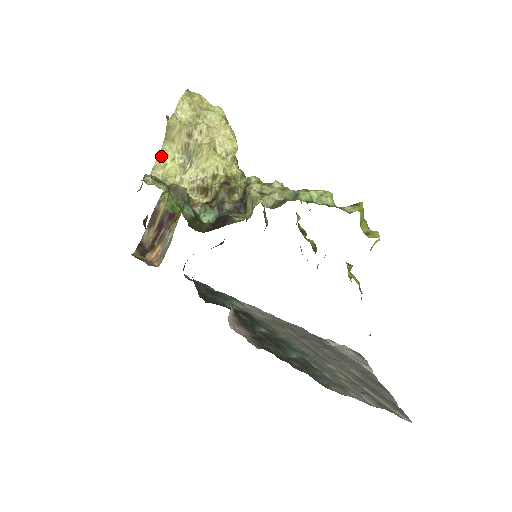
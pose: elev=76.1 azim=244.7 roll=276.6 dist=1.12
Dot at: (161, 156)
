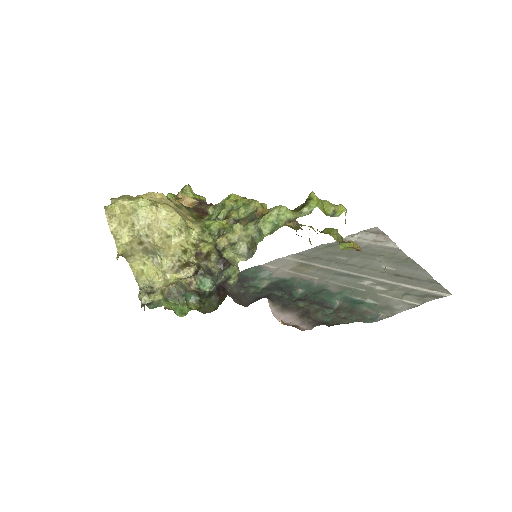
Dot at: (133, 268)
